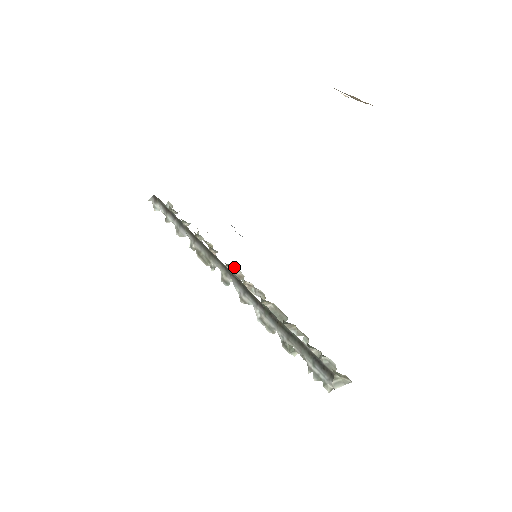
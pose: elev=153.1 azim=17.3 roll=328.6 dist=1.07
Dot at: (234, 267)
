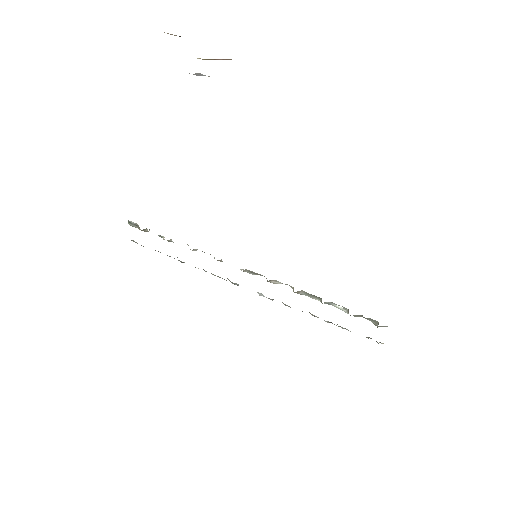
Dot at: (248, 270)
